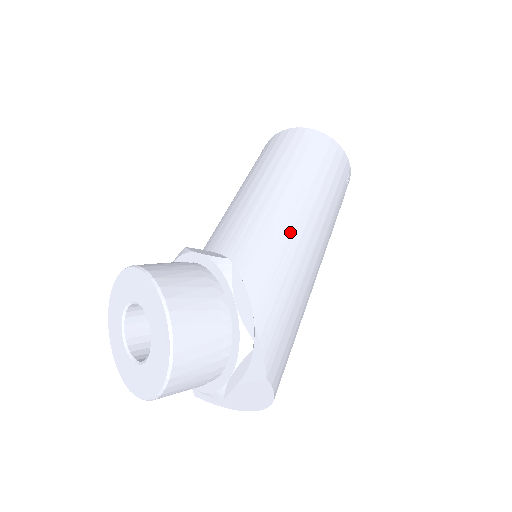
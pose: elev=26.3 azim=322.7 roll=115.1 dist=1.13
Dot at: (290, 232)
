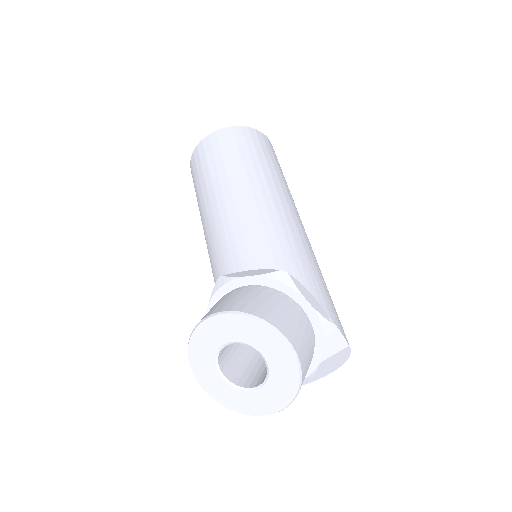
Dot at: (289, 226)
